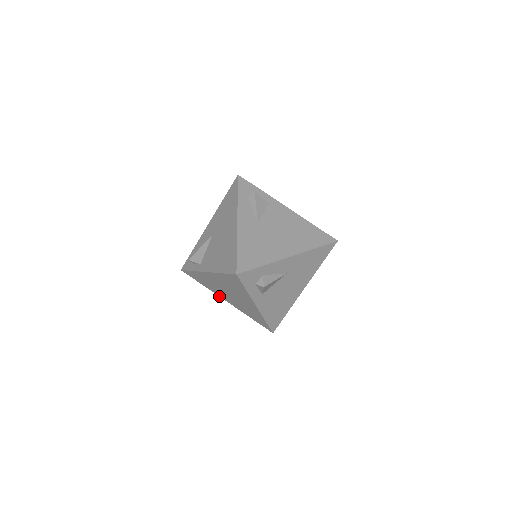
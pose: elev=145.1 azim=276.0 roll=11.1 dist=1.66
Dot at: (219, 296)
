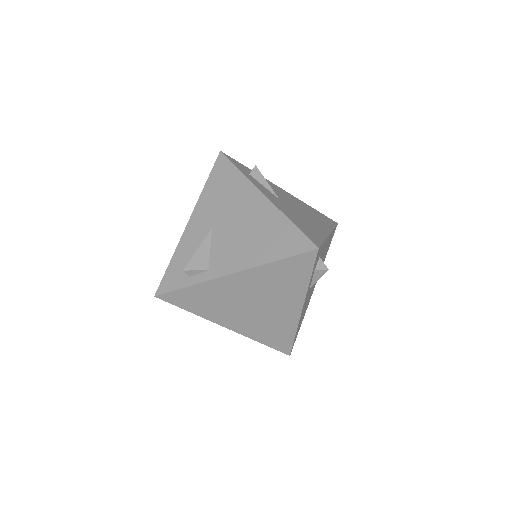
Dot at: (216, 323)
